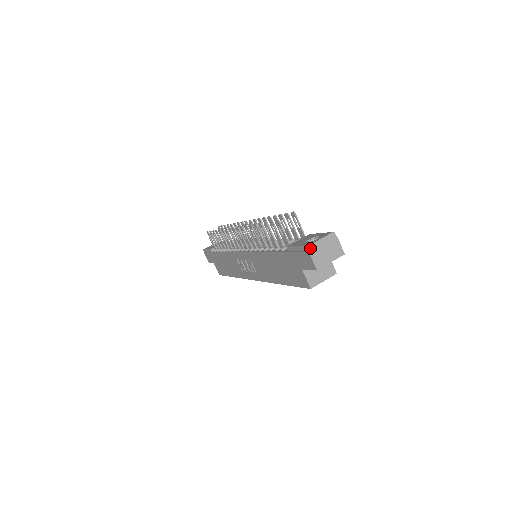
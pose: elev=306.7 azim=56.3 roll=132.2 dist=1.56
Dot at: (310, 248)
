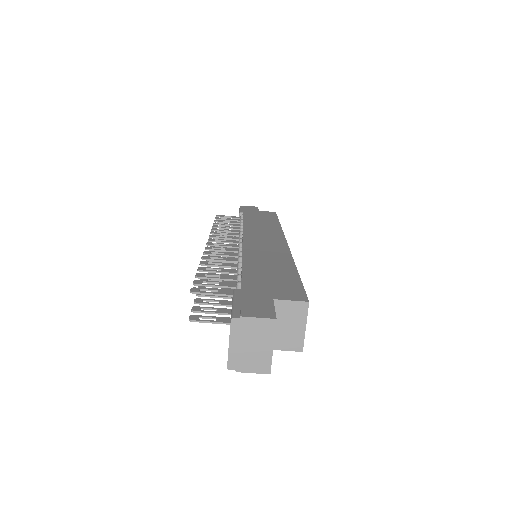
Dot at: (232, 367)
